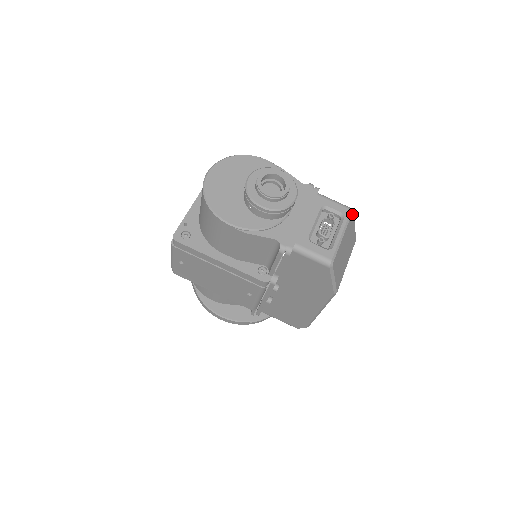
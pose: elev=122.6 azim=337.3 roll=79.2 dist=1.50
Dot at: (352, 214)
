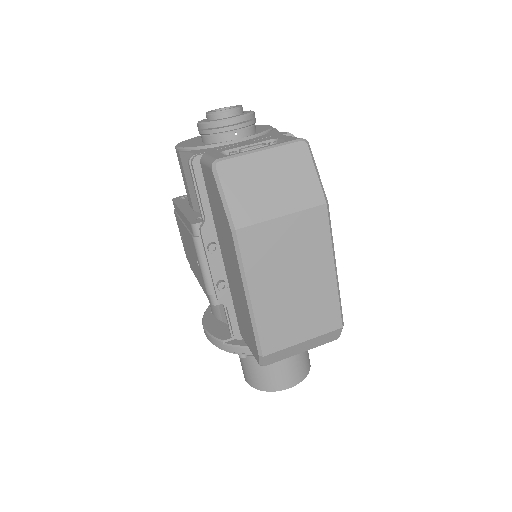
Dot at: (302, 144)
